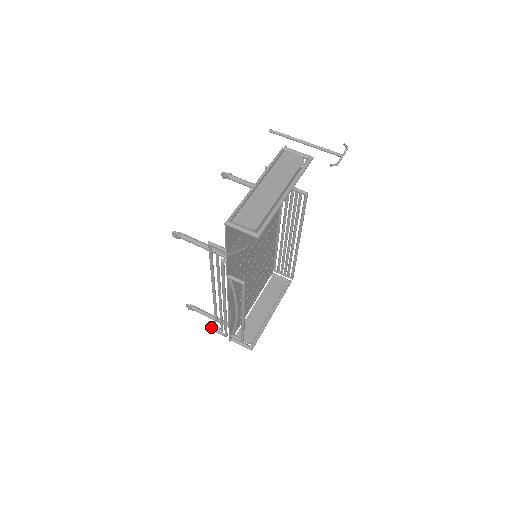
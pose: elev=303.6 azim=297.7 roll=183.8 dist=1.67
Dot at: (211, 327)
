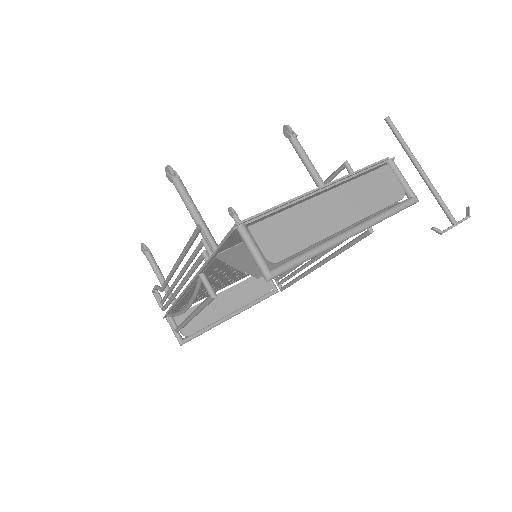
Dot at: (153, 289)
